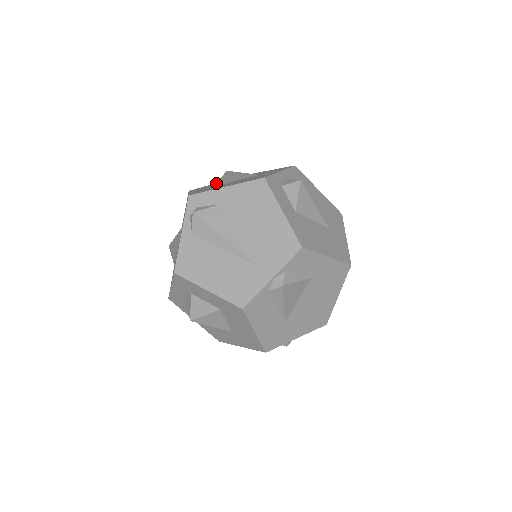
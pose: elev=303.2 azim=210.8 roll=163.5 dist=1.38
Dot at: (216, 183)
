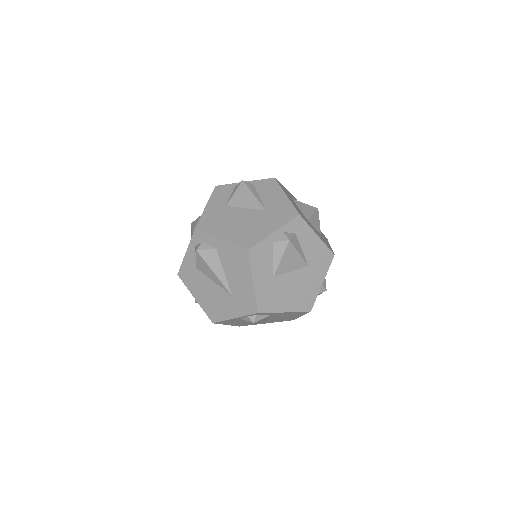
Dot at: (277, 270)
